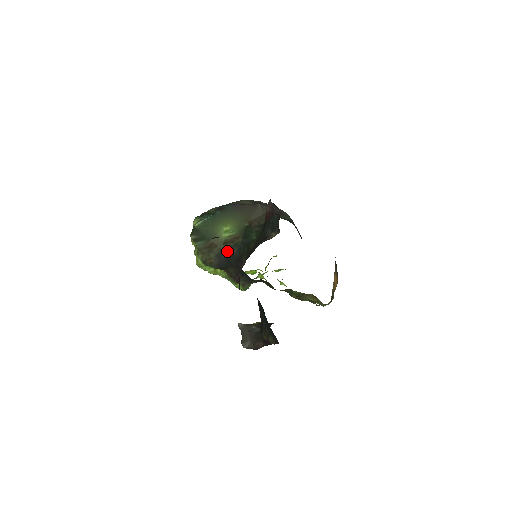
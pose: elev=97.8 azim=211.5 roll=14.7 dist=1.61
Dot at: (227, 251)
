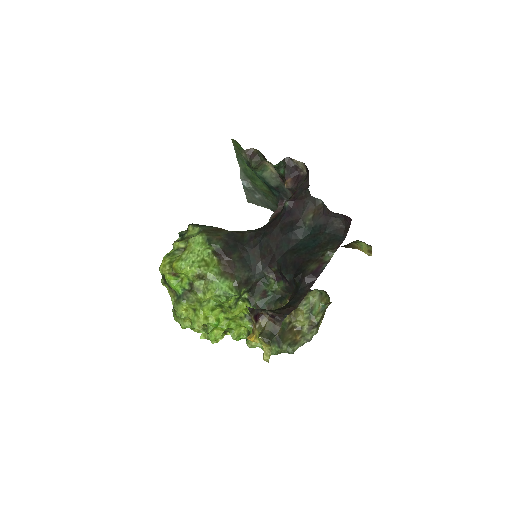
Dot at: (238, 233)
